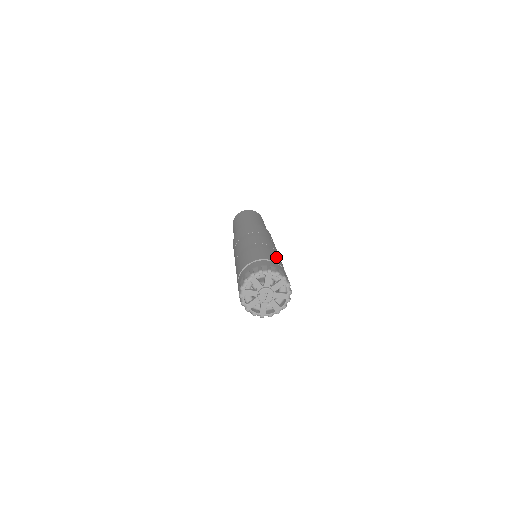
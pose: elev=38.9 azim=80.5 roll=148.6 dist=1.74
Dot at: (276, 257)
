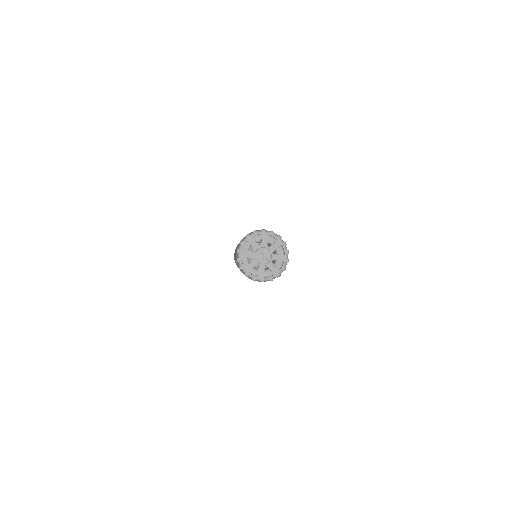
Dot at: occluded
